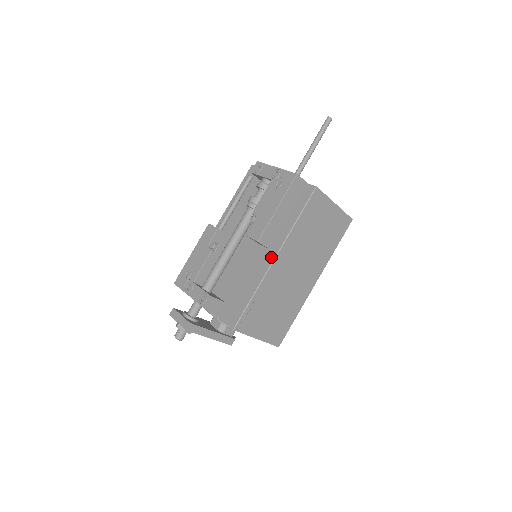
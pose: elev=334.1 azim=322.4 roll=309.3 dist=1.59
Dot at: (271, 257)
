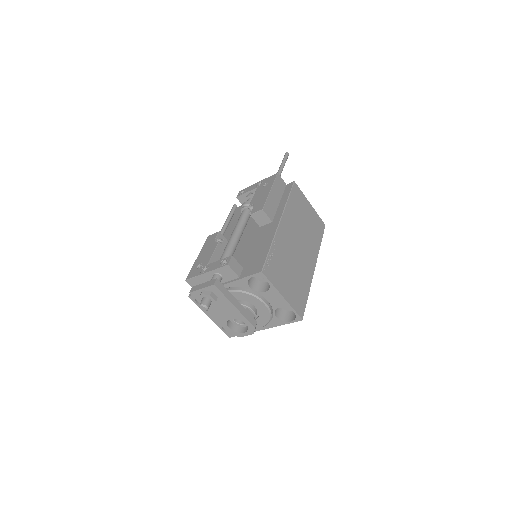
Dot at: (276, 223)
